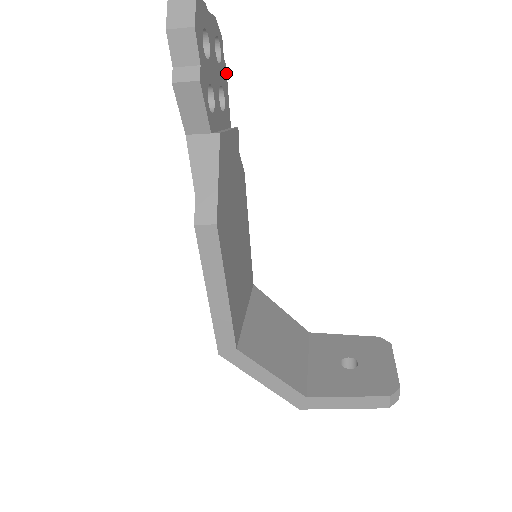
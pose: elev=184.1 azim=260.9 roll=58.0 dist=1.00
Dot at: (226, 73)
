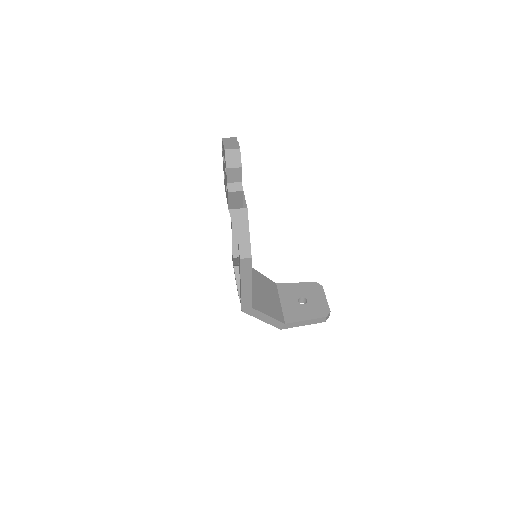
Dot at: occluded
